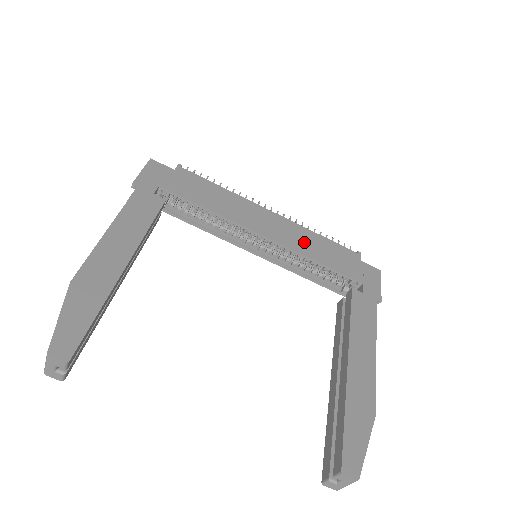
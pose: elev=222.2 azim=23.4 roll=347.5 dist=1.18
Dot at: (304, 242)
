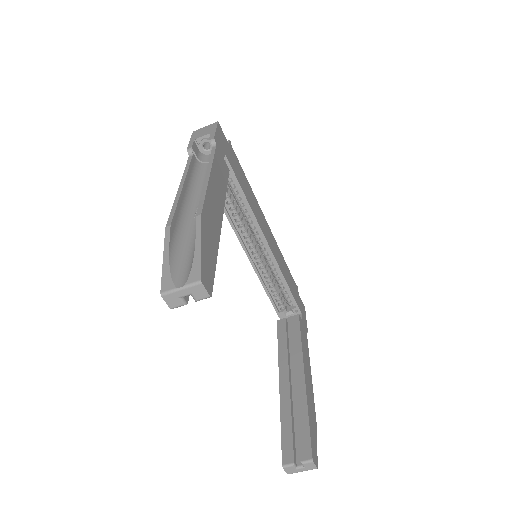
Dot at: (281, 261)
